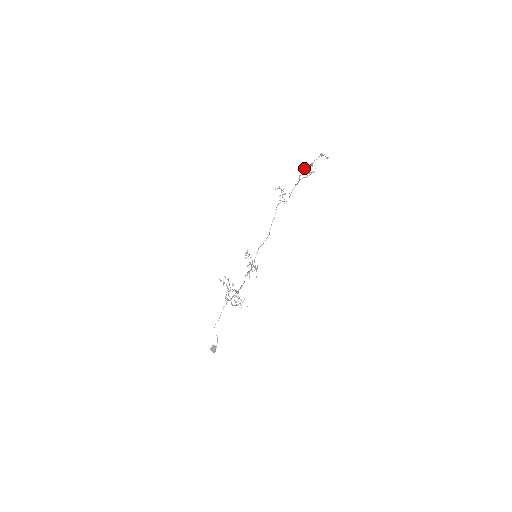
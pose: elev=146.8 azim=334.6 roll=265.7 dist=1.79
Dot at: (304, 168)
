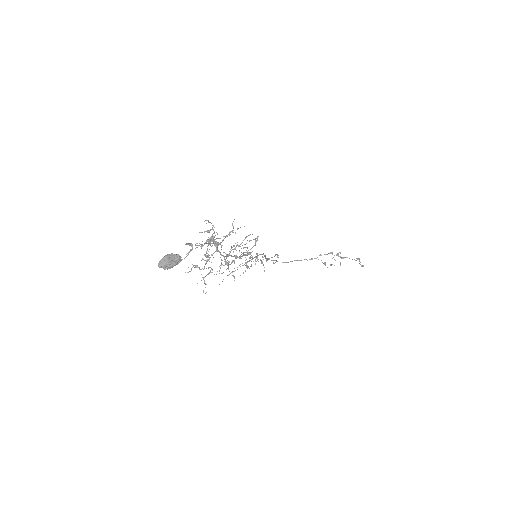
Dot at: (332, 253)
